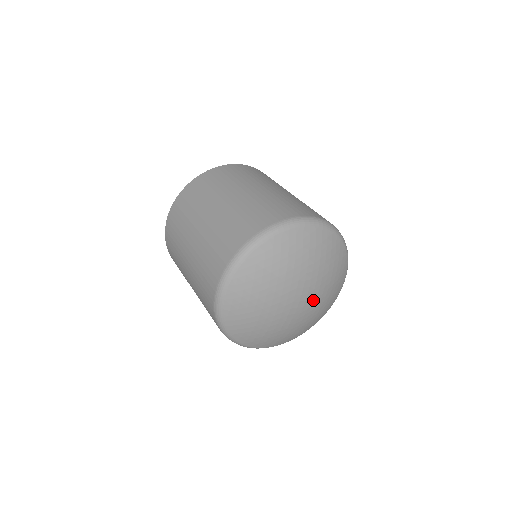
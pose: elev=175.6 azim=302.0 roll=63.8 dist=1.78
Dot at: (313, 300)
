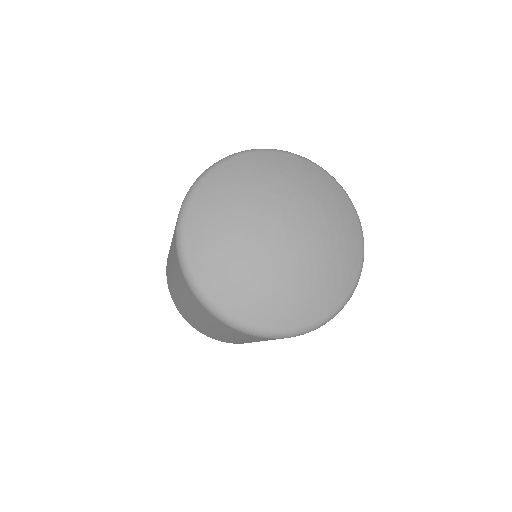
Dot at: (308, 231)
